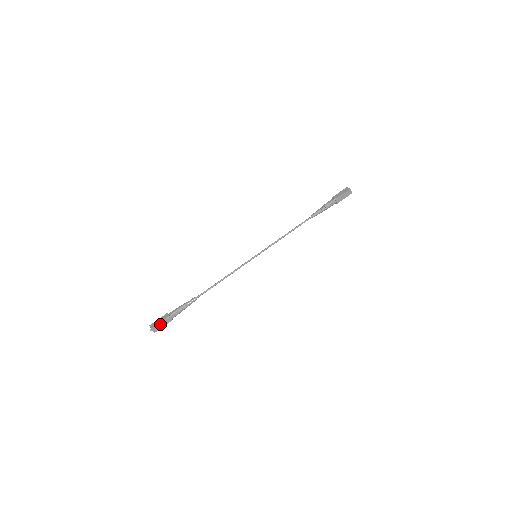
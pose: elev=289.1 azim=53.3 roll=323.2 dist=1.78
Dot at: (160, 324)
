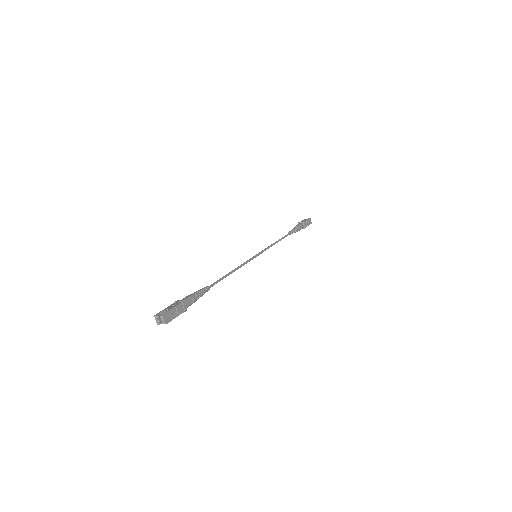
Dot at: (172, 311)
